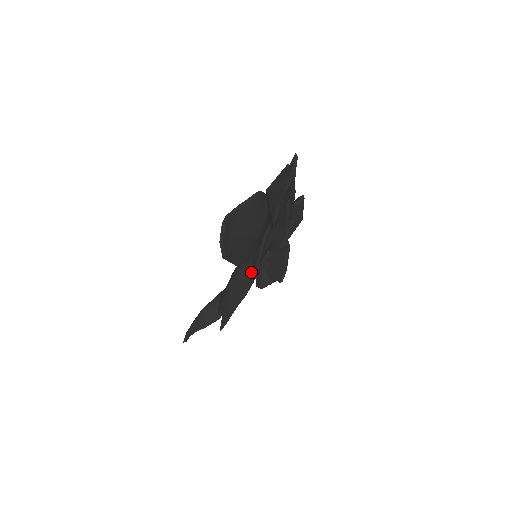
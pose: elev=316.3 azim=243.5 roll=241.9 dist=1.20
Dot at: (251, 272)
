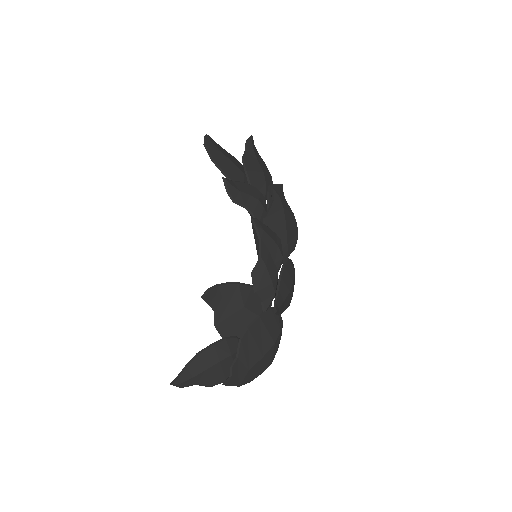
Dot at: occluded
